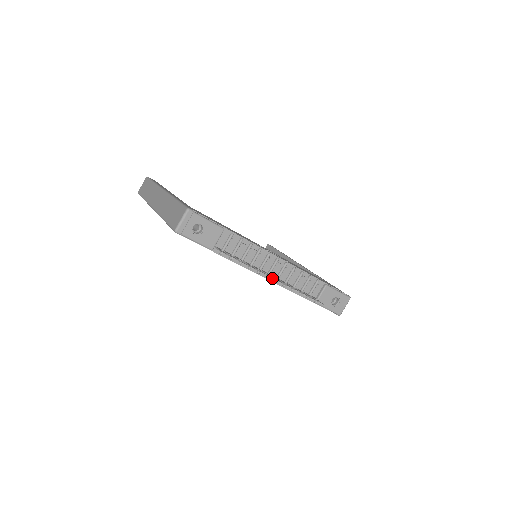
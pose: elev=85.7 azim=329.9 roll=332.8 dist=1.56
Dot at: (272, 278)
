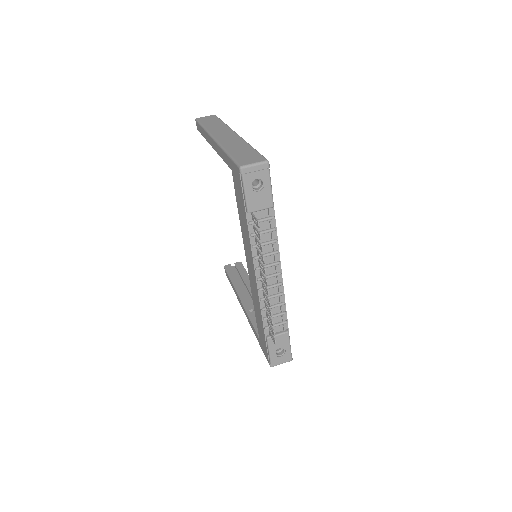
Dot at: (267, 283)
